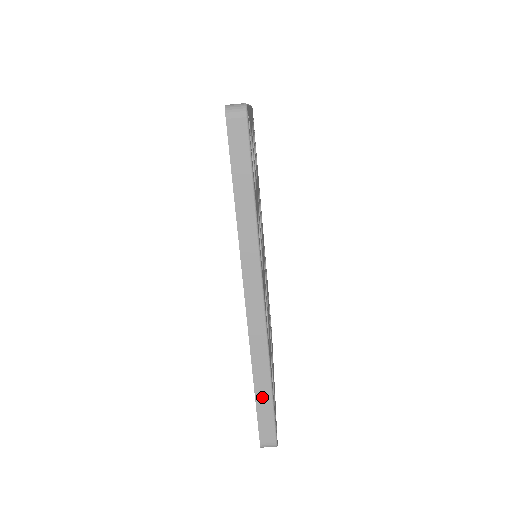
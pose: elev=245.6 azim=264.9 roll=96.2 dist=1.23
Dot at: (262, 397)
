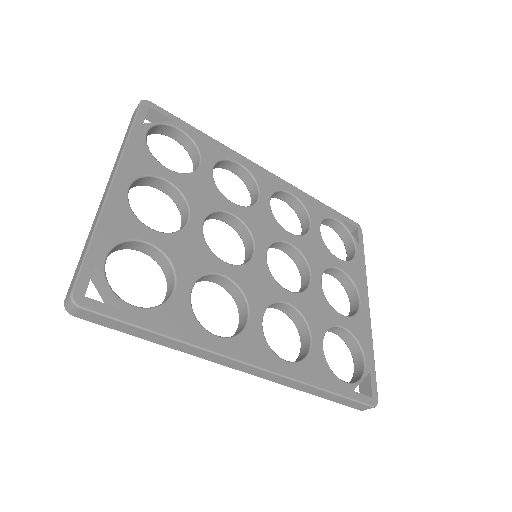
Dot at: (327, 397)
